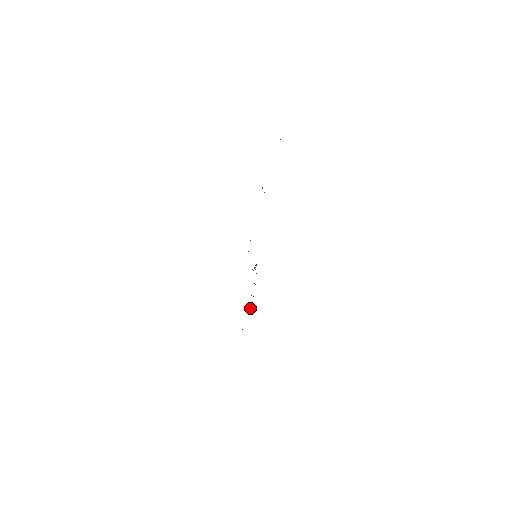
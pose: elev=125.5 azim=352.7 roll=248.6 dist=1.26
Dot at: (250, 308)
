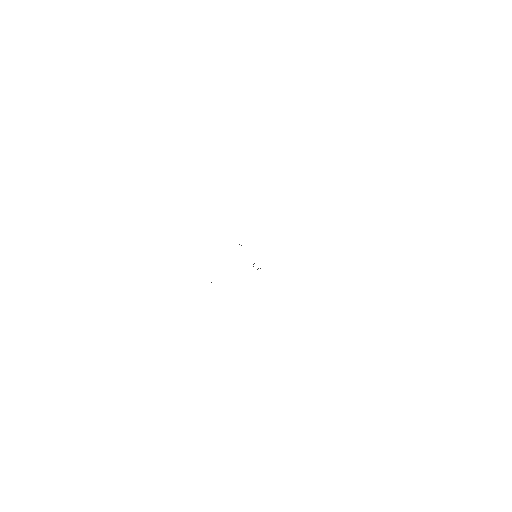
Dot at: occluded
